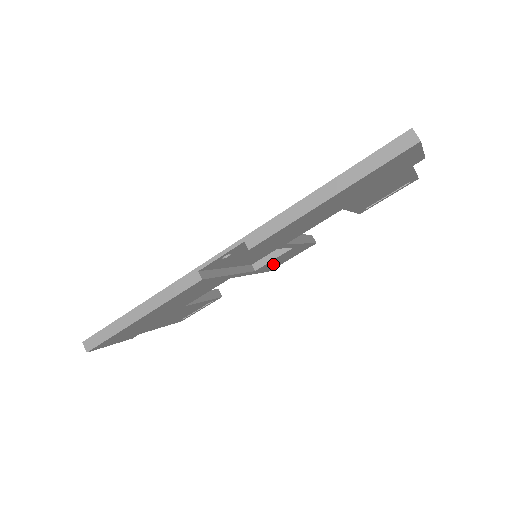
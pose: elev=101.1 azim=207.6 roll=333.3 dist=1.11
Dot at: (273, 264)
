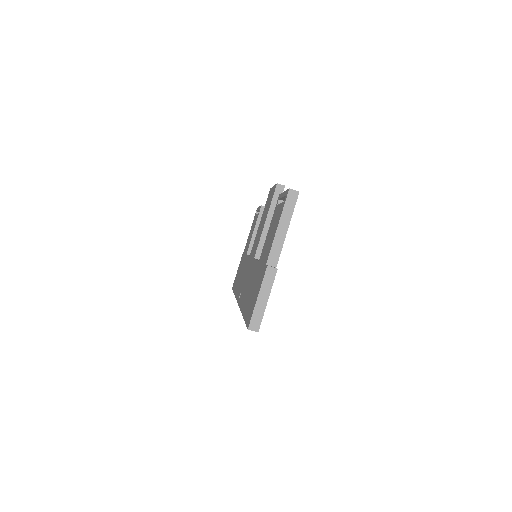
Dot at: occluded
